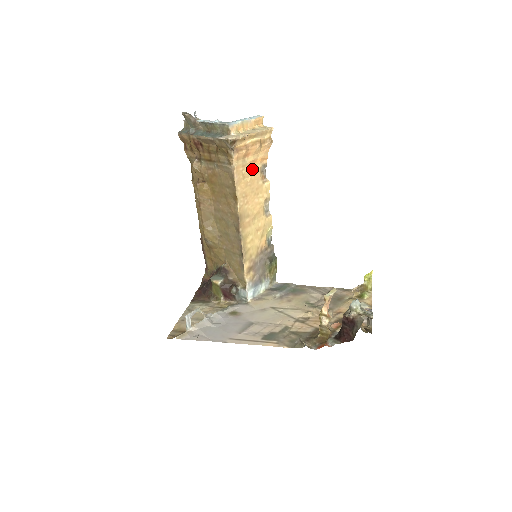
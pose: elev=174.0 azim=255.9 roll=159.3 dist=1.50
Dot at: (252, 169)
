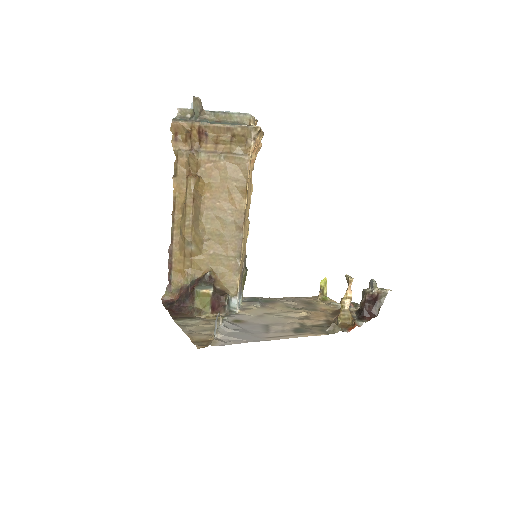
Dot at: (251, 167)
